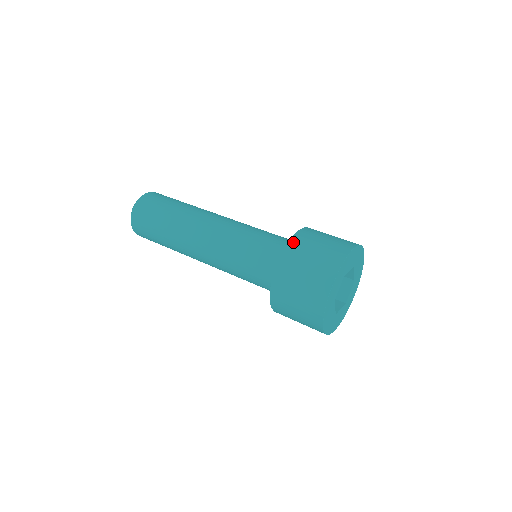
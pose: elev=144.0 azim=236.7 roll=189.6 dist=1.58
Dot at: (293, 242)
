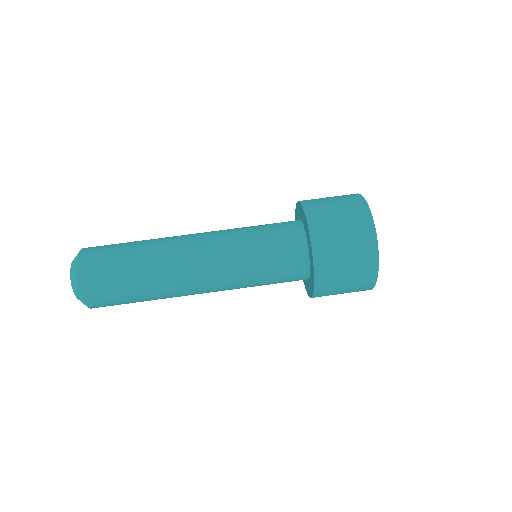
Dot at: (308, 208)
